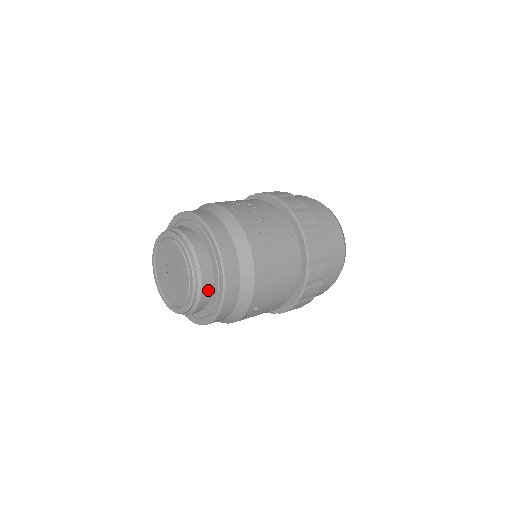
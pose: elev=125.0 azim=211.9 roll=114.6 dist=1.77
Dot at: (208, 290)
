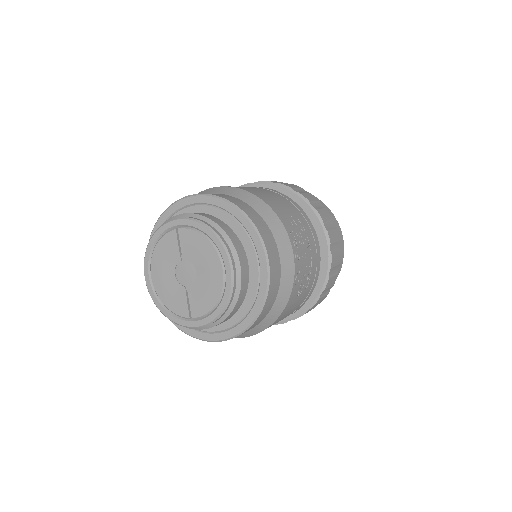
Dot at: (222, 322)
